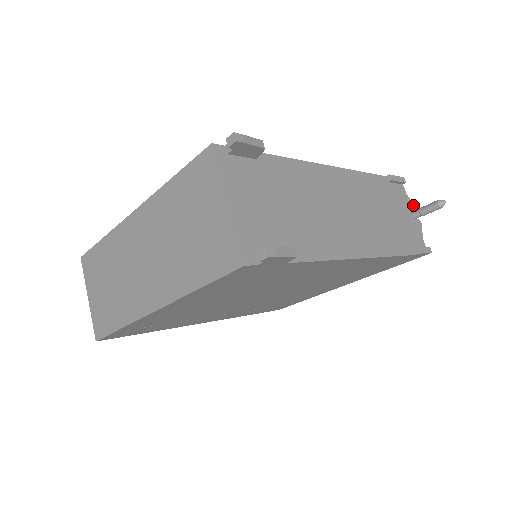
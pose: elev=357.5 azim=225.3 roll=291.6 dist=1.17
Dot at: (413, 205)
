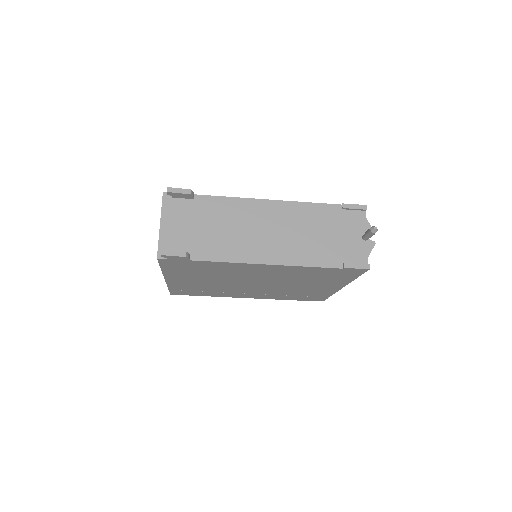
Dot at: occluded
